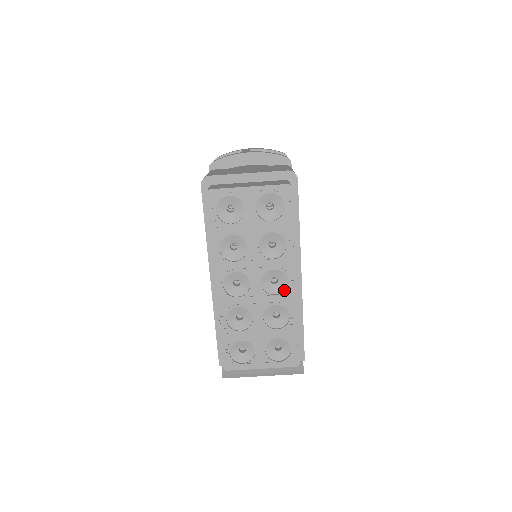
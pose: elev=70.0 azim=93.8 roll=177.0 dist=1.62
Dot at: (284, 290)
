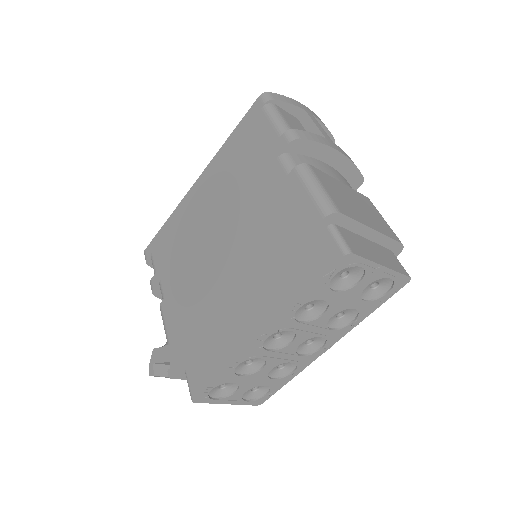
Dot at: (311, 353)
